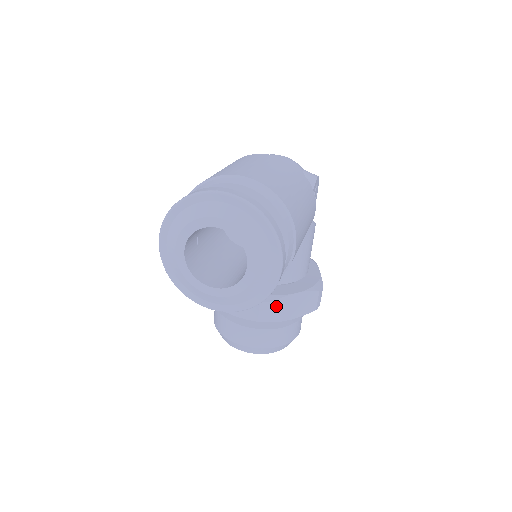
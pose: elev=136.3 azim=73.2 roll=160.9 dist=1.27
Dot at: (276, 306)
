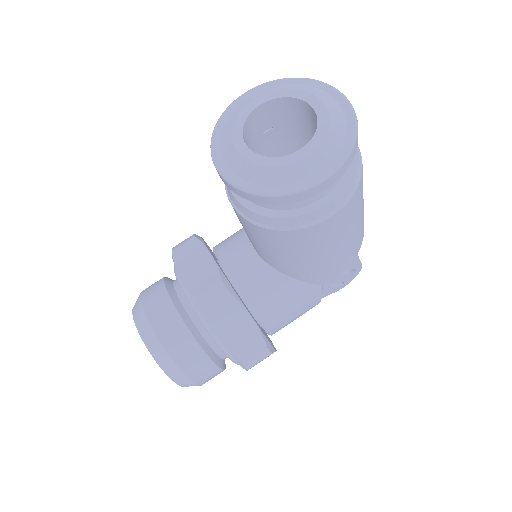
Dot at: (227, 302)
